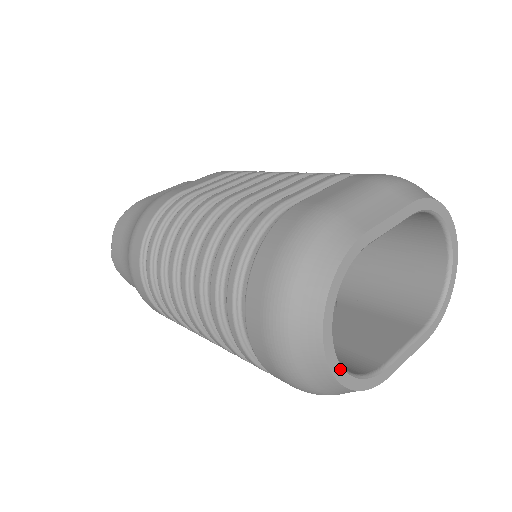
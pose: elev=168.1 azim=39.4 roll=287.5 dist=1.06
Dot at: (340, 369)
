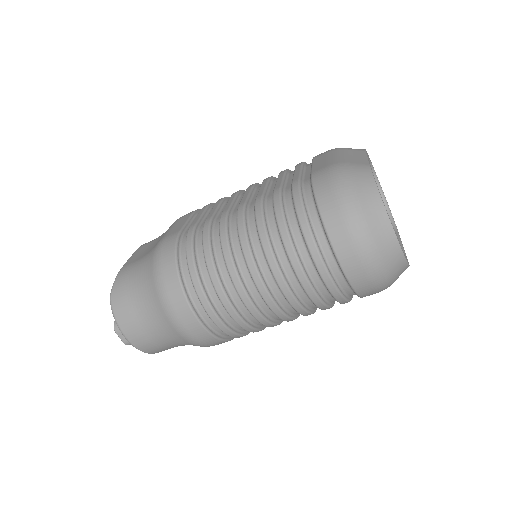
Dot at: occluded
